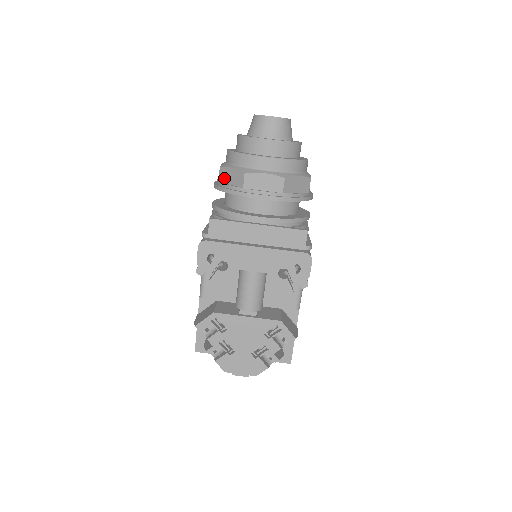
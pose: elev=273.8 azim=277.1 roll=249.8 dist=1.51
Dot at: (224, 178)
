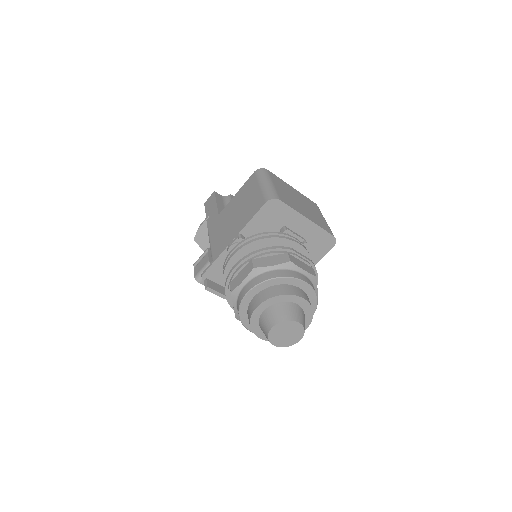
Dot at: occluded
